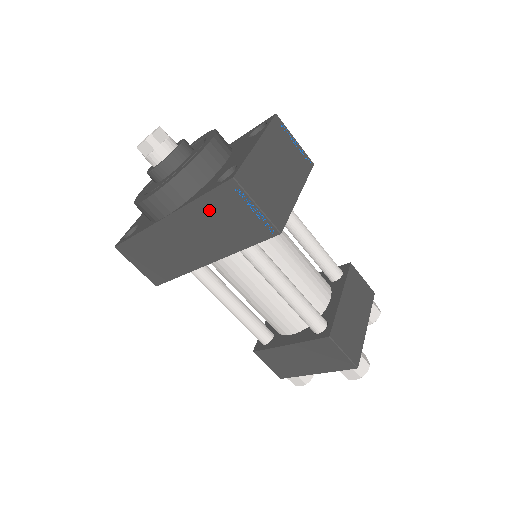
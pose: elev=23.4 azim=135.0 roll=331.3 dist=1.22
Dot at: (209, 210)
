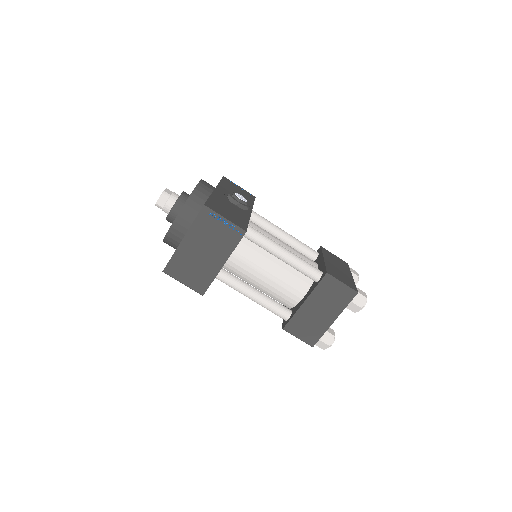
Dot at: occluded
